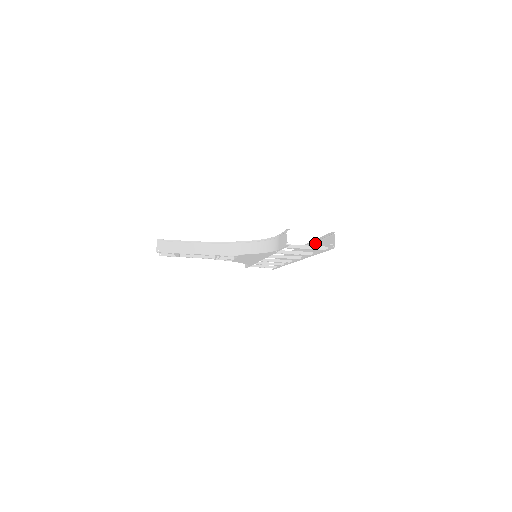
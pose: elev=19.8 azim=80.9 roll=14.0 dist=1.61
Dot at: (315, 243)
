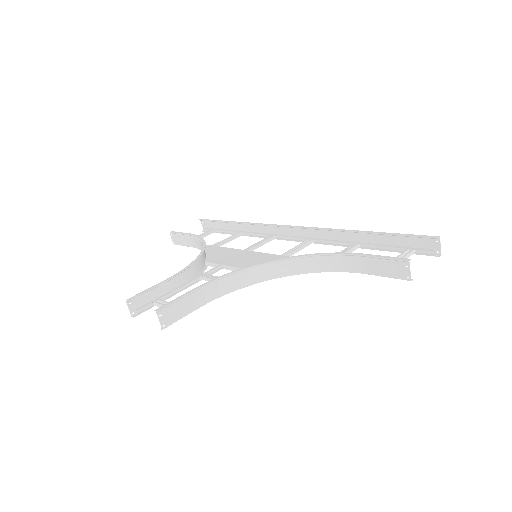
Dot at: (366, 234)
